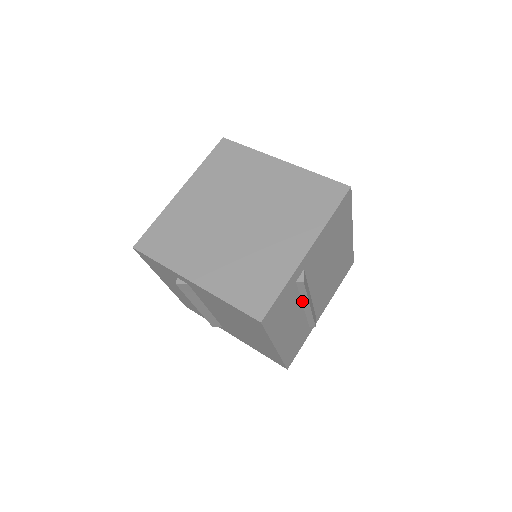
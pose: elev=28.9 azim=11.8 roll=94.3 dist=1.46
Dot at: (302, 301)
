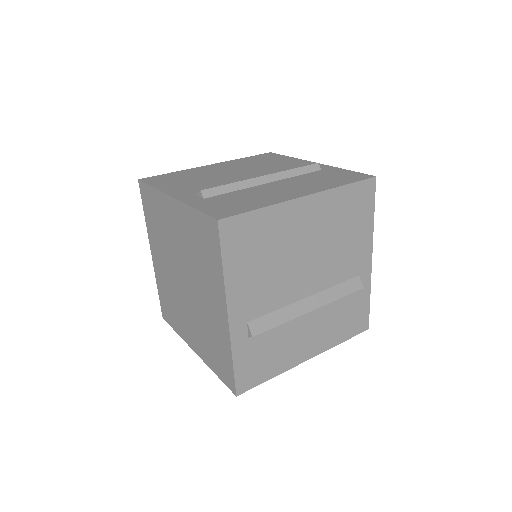
Dot at: occluded
